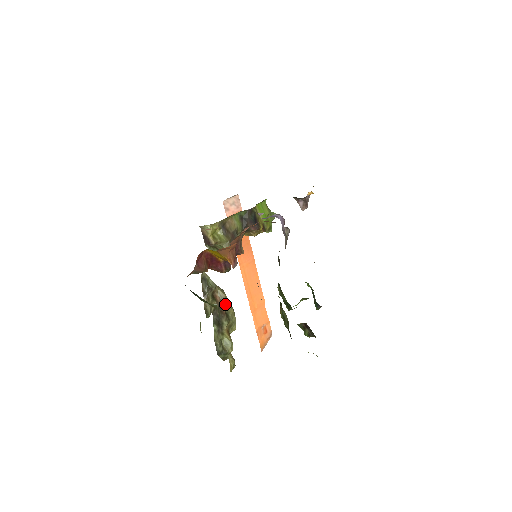
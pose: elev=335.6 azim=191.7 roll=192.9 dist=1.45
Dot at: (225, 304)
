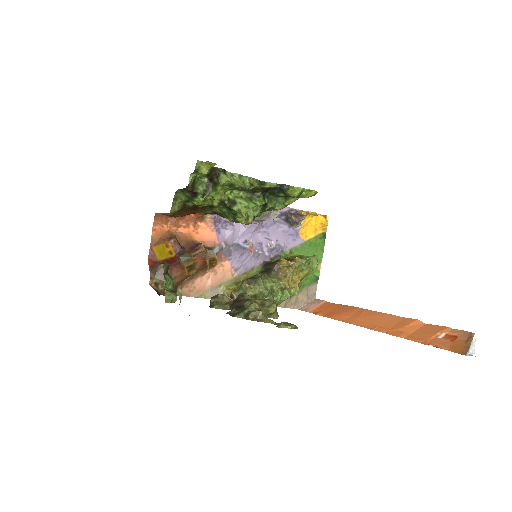
Dot at: (242, 296)
